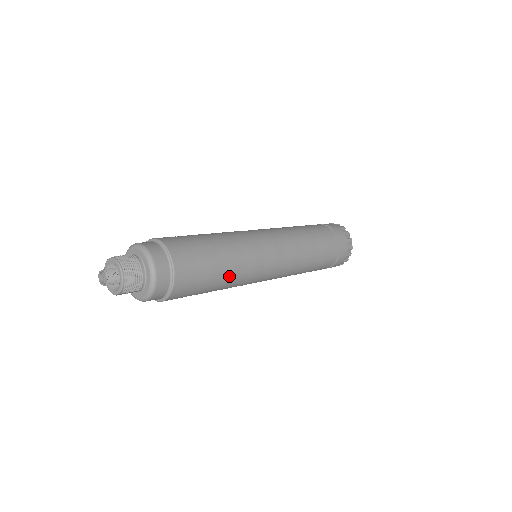
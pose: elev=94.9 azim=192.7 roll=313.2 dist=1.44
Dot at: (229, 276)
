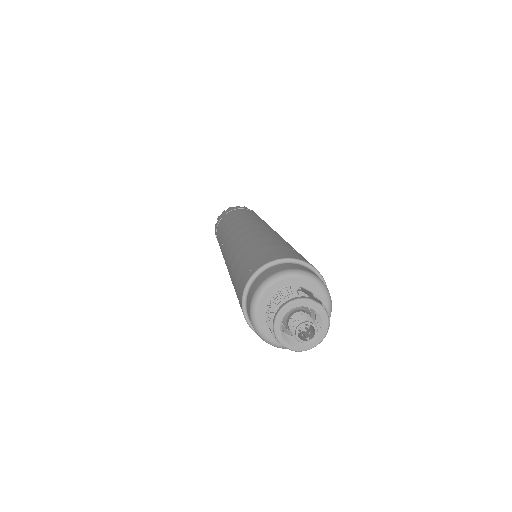
Dot at: occluded
